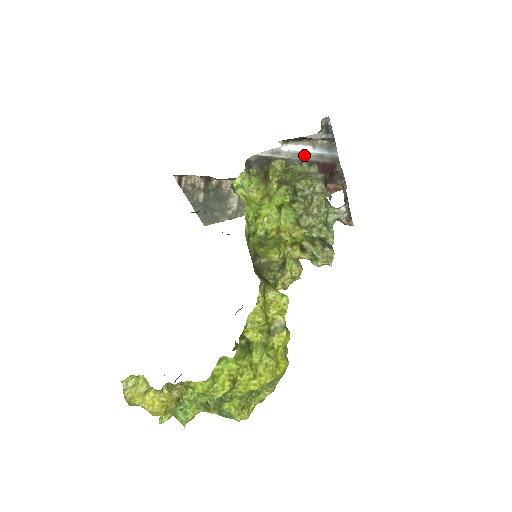
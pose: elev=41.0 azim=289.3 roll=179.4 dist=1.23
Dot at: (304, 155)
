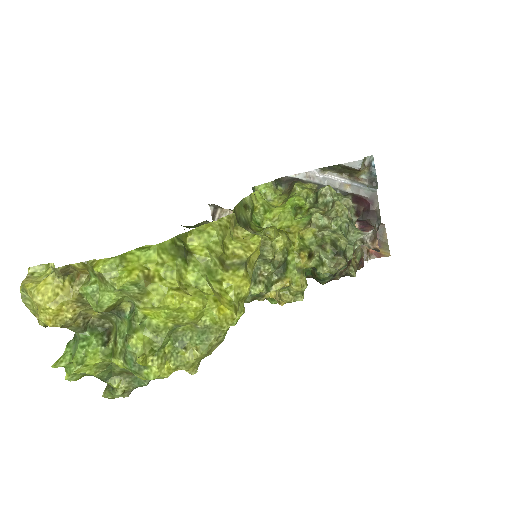
Dot at: (339, 184)
